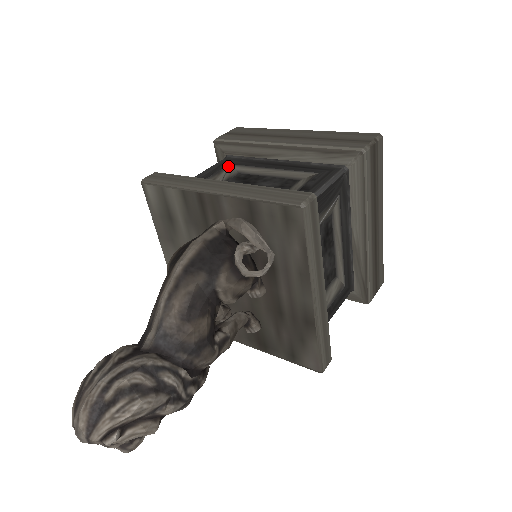
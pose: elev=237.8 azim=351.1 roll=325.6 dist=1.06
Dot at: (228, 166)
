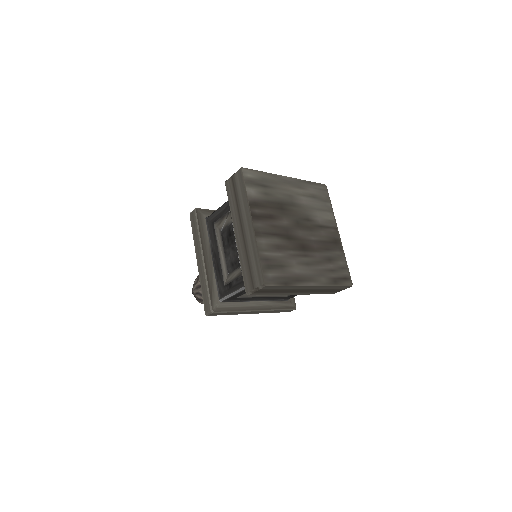
Dot at: (229, 213)
